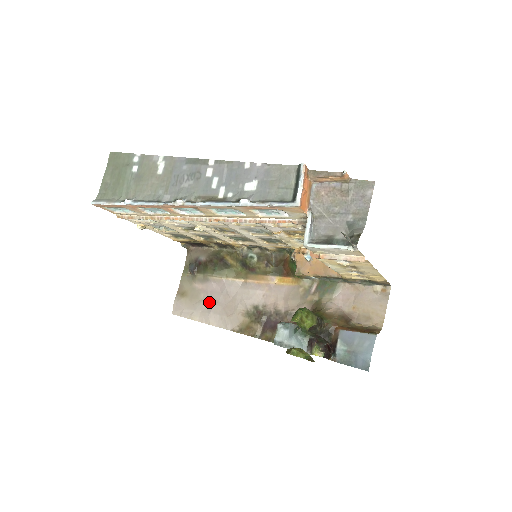
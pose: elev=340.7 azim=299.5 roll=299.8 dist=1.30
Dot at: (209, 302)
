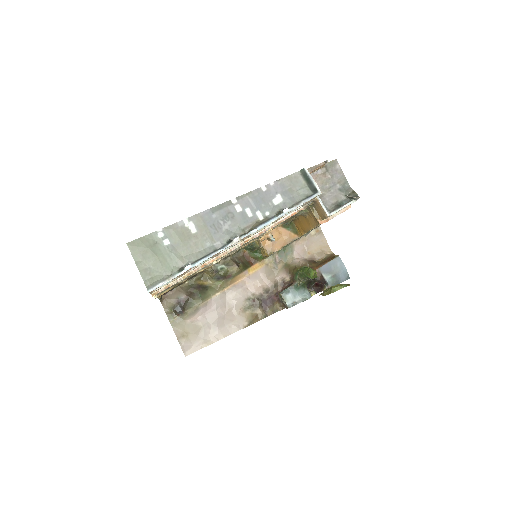
Dot at: (210, 324)
